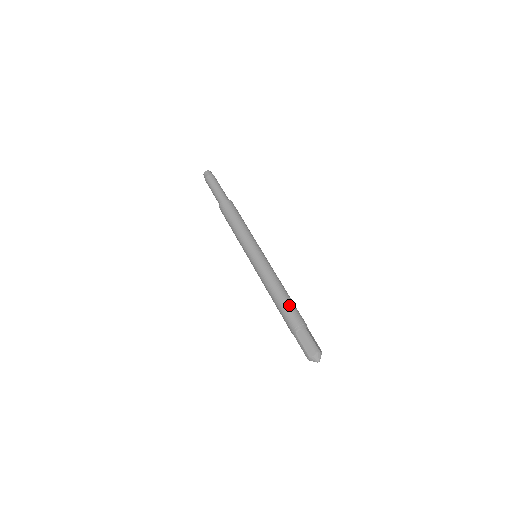
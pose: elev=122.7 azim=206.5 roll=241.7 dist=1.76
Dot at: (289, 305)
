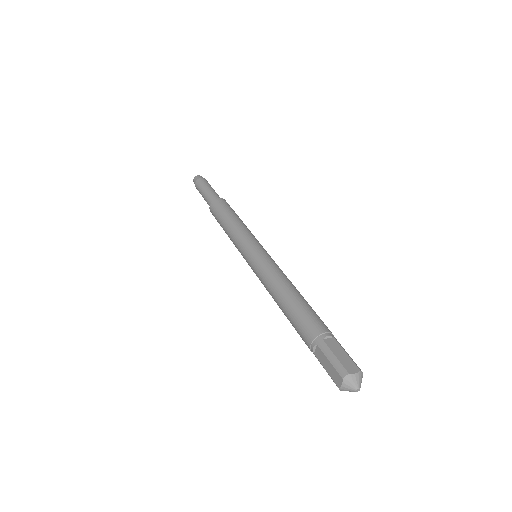
Dot at: (295, 313)
